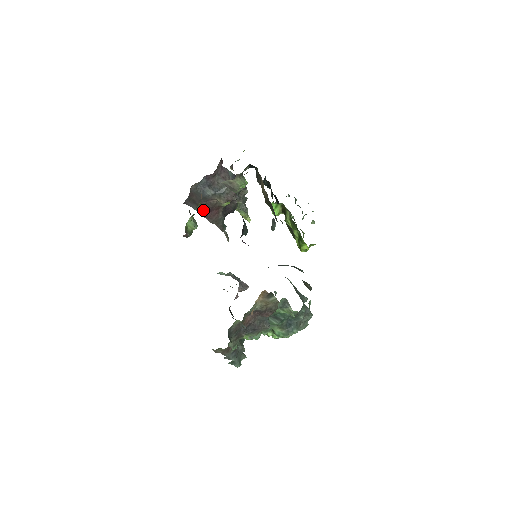
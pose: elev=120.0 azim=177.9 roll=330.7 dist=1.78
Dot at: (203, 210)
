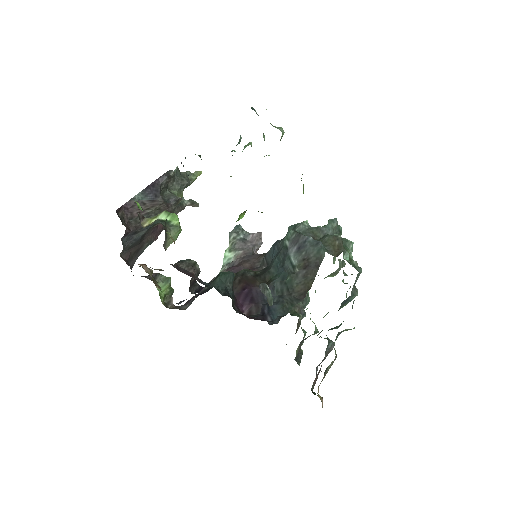
Dot at: (151, 237)
